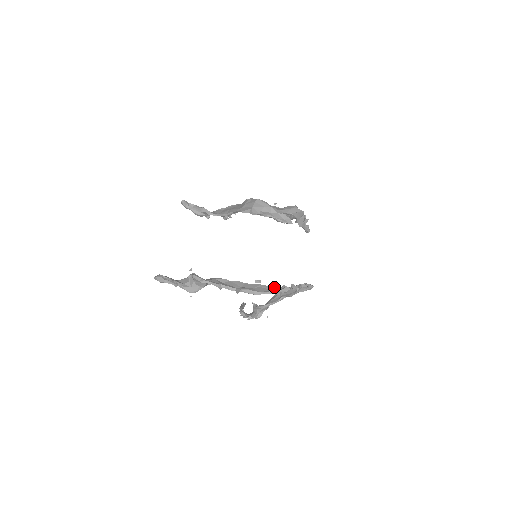
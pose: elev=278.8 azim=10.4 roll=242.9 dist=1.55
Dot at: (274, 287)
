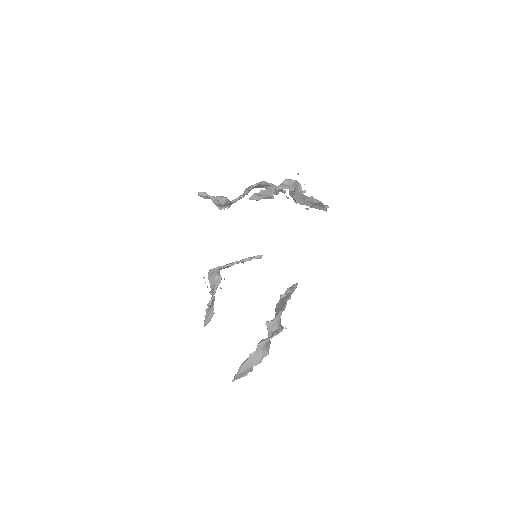
Dot at: (319, 206)
